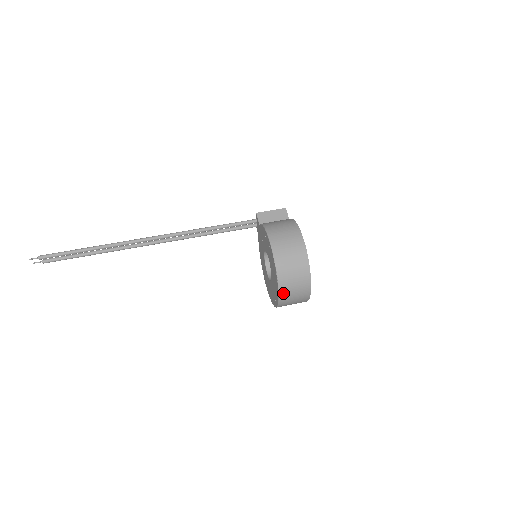
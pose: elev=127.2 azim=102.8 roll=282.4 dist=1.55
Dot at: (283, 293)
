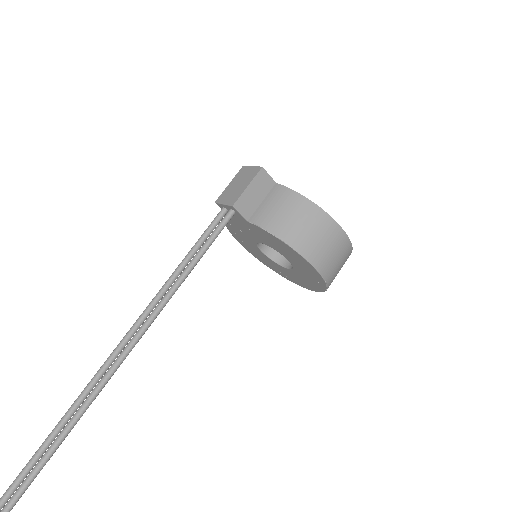
Dot at: occluded
